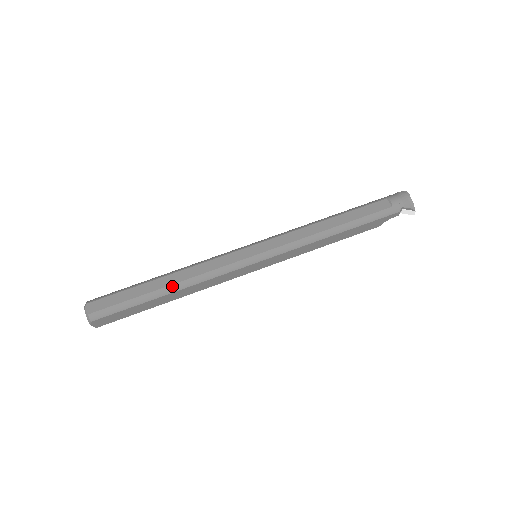
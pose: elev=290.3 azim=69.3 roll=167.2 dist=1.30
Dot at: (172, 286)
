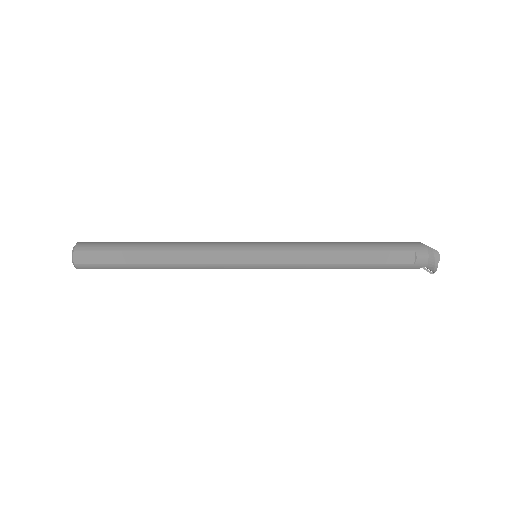
Dot at: (162, 265)
